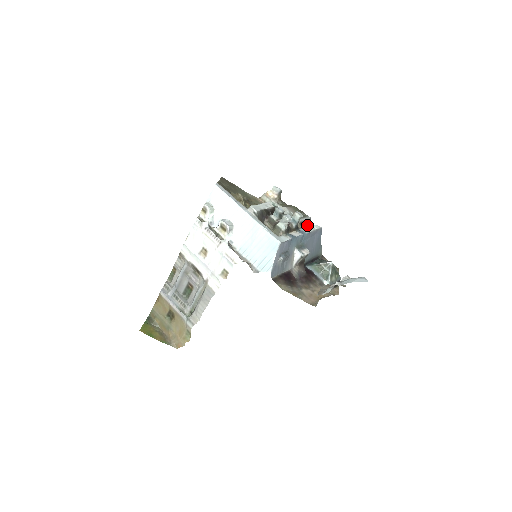
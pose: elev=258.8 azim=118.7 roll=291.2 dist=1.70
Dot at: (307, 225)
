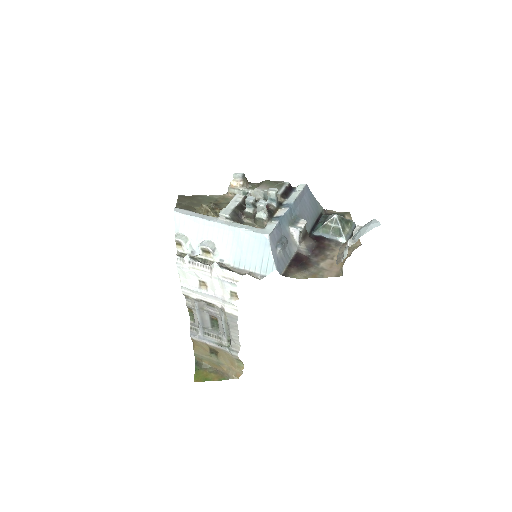
Dot at: (289, 193)
